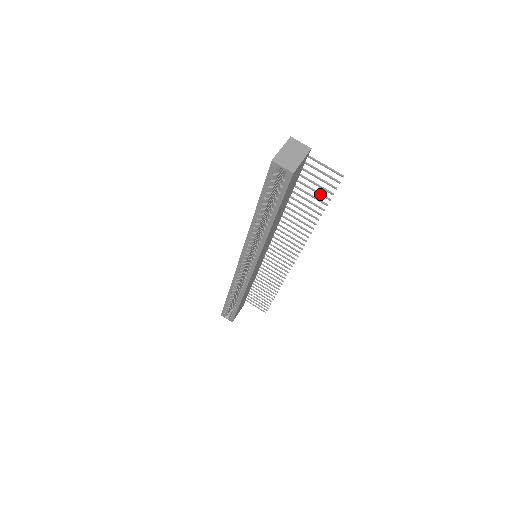
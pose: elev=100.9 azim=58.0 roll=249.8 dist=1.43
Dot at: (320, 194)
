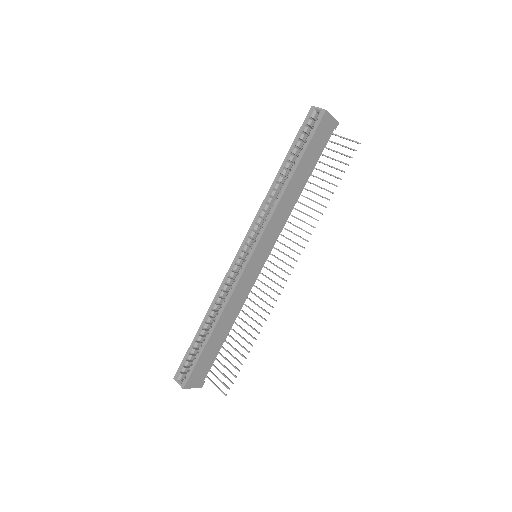
Dot at: (337, 168)
